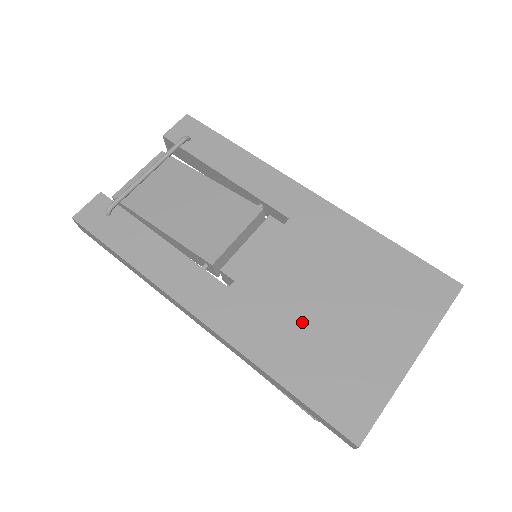
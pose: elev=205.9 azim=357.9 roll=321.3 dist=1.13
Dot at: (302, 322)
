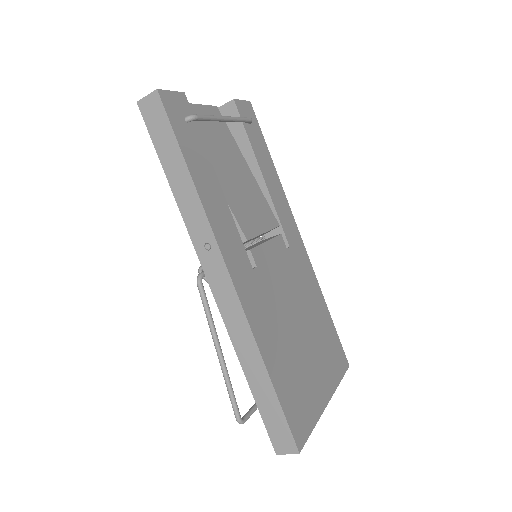
Dot at: (286, 333)
